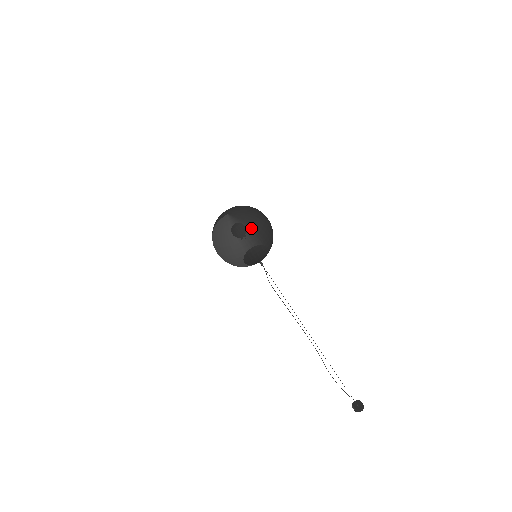
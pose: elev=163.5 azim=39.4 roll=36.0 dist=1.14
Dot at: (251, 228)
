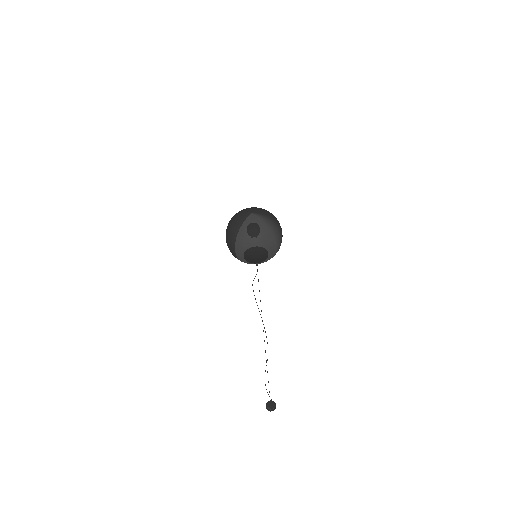
Dot at: (277, 222)
